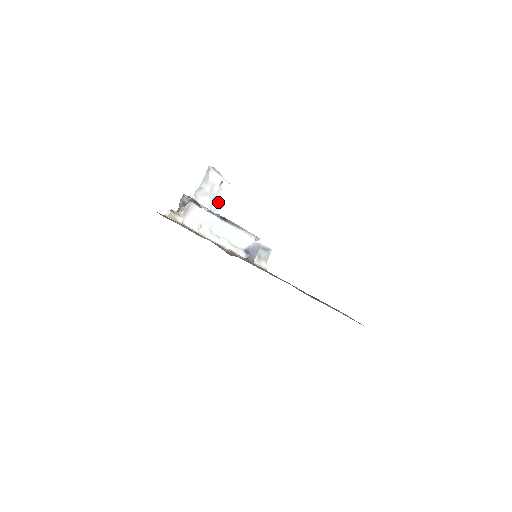
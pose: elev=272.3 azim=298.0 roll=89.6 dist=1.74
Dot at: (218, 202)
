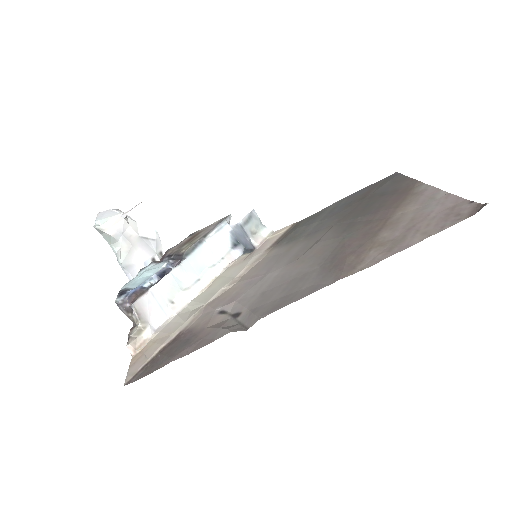
Dot at: (149, 237)
